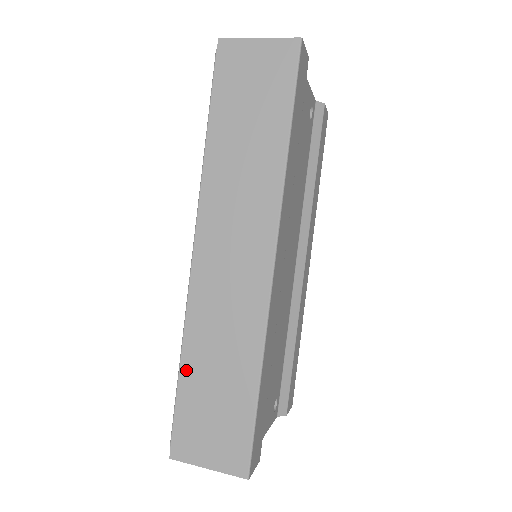
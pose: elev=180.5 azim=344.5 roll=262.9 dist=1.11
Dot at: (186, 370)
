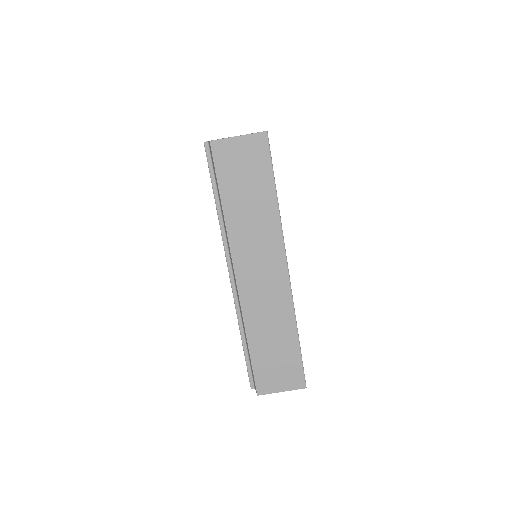
Dot at: (252, 346)
